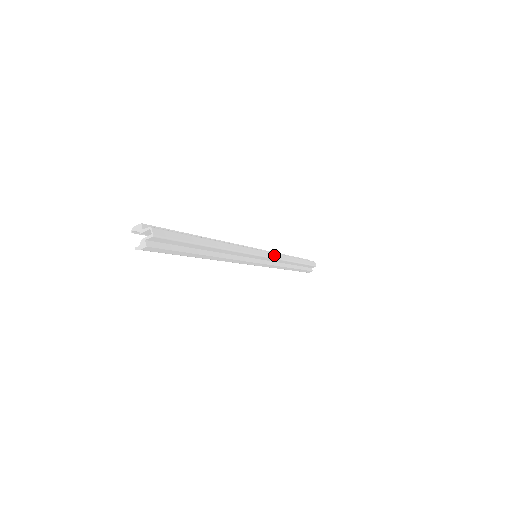
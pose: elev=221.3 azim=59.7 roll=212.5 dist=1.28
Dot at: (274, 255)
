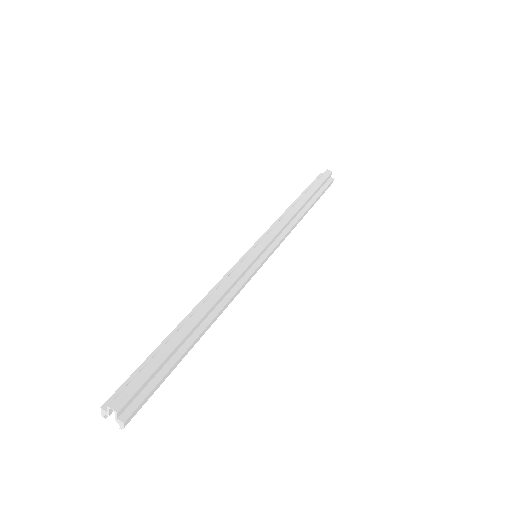
Dot at: (273, 232)
